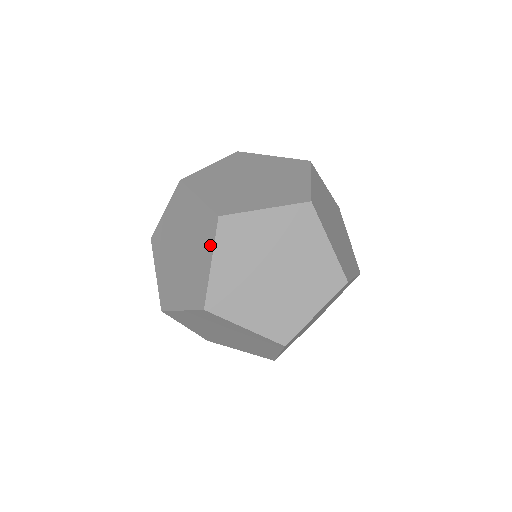
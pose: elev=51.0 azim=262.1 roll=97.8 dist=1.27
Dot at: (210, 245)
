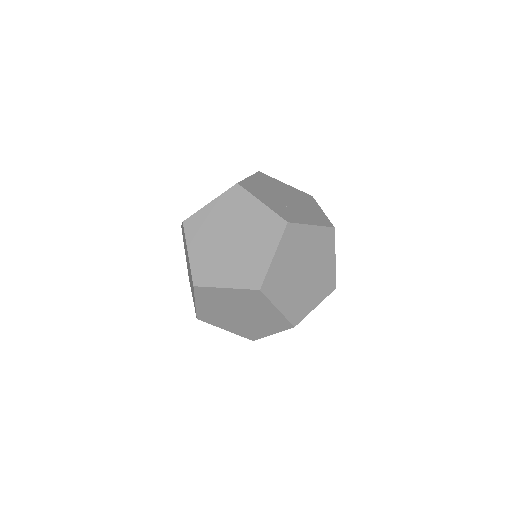
Dot at: occluded
